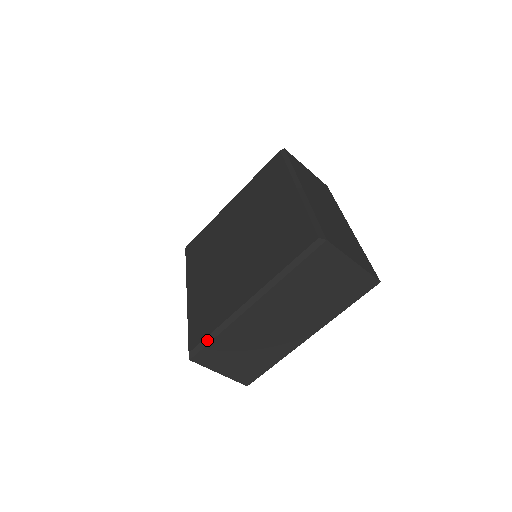
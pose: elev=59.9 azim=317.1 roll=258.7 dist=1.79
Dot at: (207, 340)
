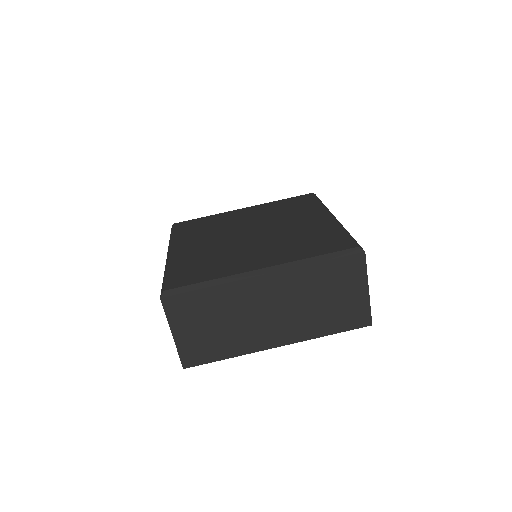
Dot at: (194, 287)
